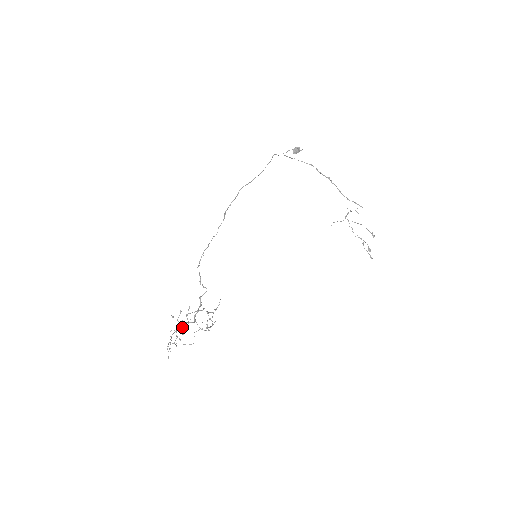
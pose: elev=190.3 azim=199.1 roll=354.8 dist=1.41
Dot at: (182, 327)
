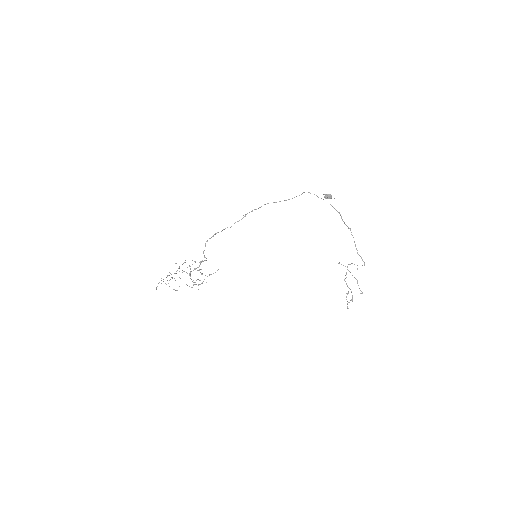
Dot at: (182, 272)
